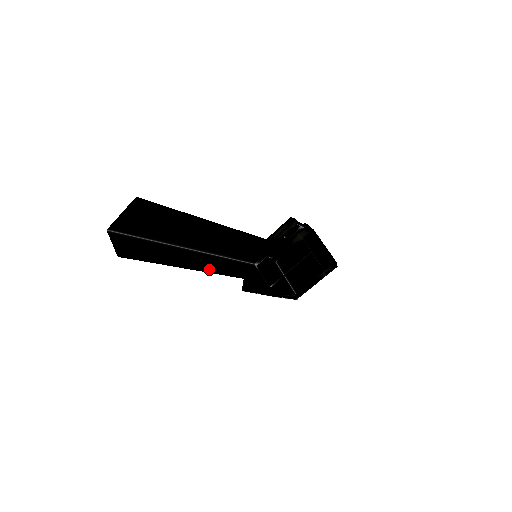
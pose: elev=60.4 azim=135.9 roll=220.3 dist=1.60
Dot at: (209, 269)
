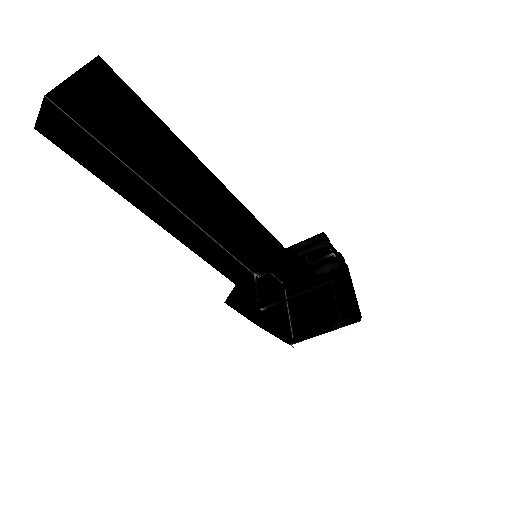
Dot at: (181, 236)
